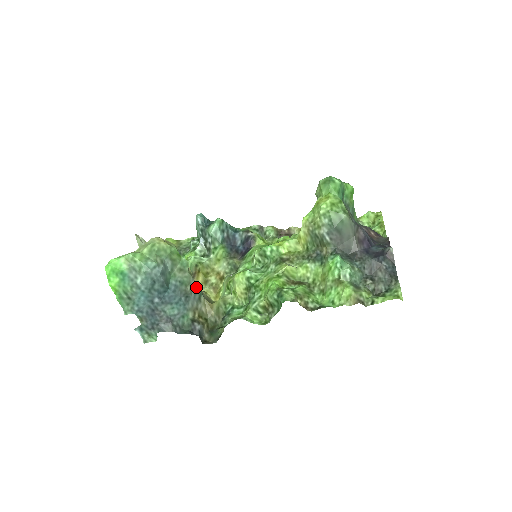
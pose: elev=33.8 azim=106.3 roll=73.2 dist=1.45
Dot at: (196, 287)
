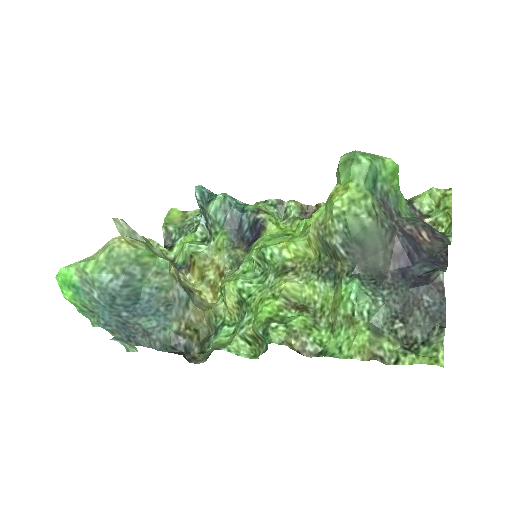
Dot at: (181, 292)
